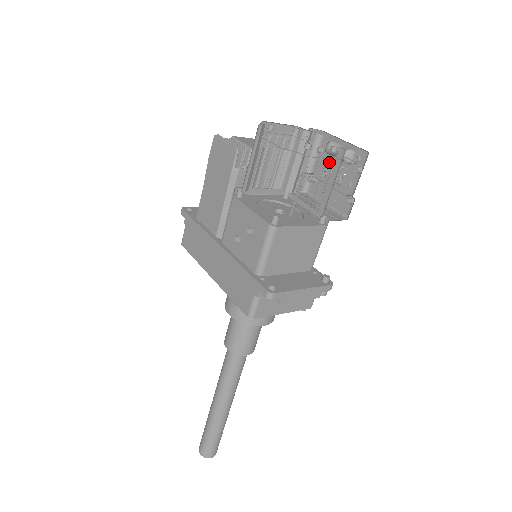
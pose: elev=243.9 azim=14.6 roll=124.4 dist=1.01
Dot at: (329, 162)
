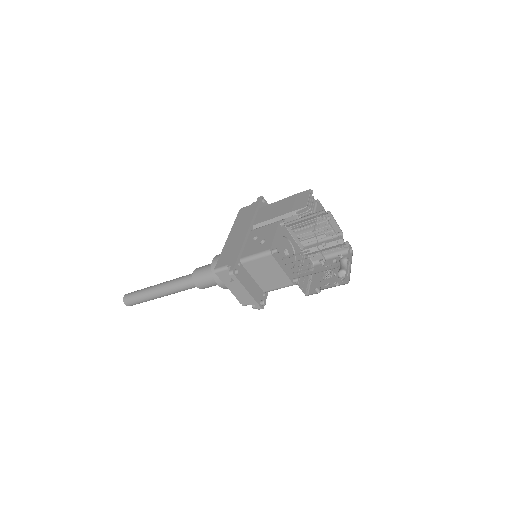
Dot at: occluded
